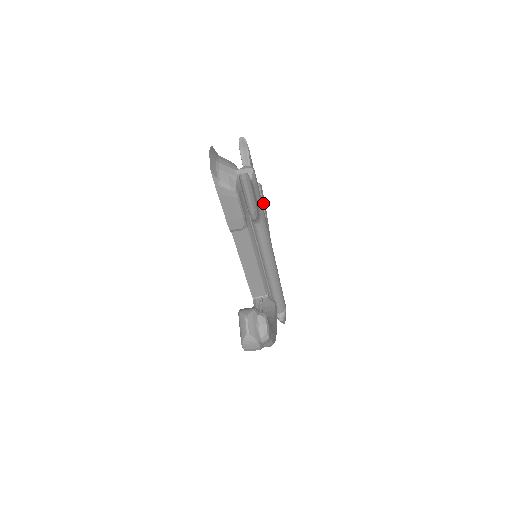
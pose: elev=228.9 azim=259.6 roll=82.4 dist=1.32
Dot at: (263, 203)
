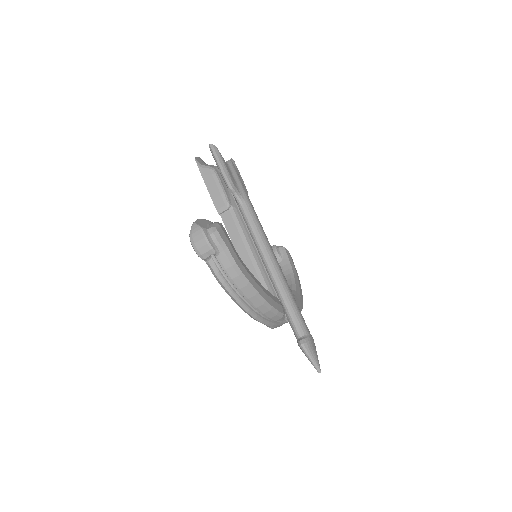
Dot at: (290, 262)
